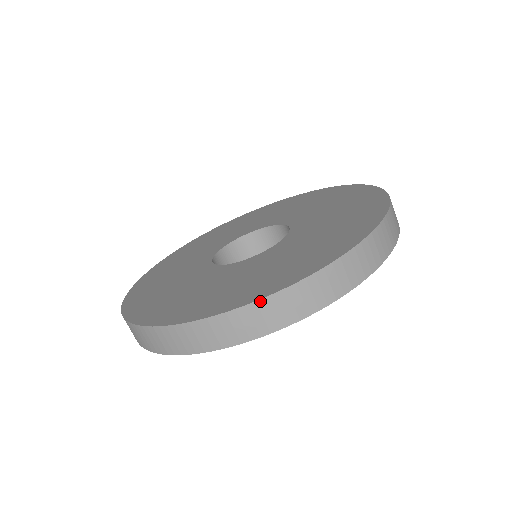
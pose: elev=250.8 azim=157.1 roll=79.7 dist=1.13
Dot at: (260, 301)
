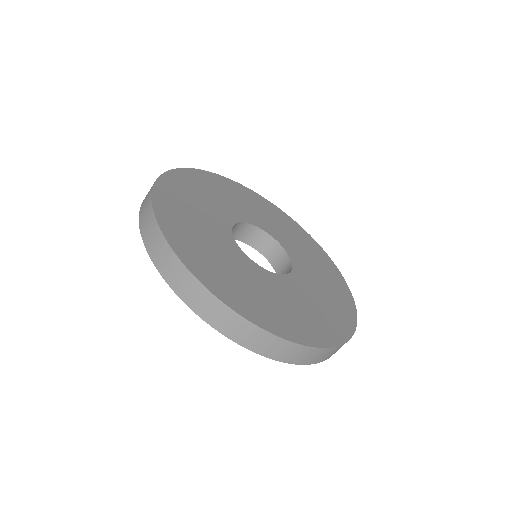
Dot at: (180, 262)
